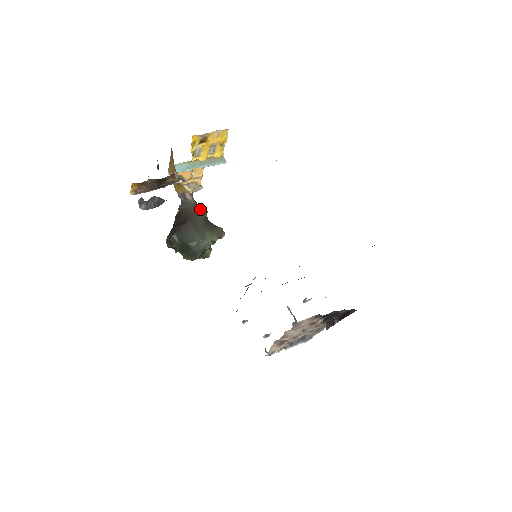
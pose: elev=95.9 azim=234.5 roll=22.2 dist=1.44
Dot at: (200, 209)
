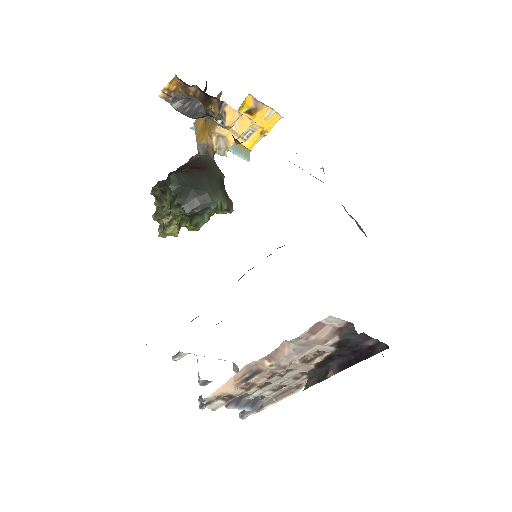
Dot at: occluded
